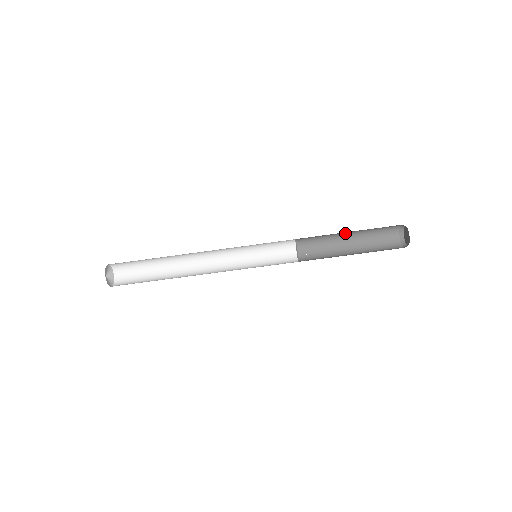
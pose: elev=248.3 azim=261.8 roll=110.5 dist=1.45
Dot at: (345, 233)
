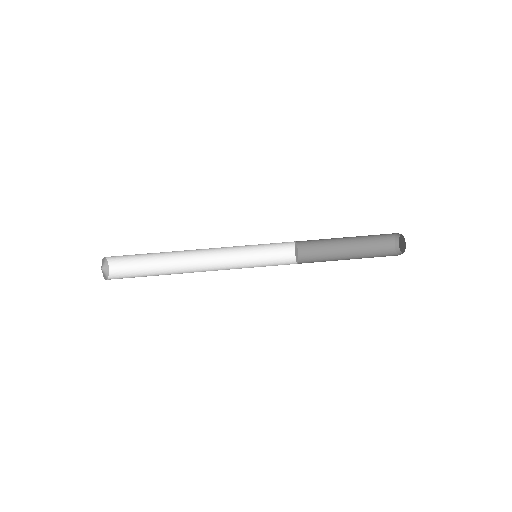
Dot at: (343, 250)
